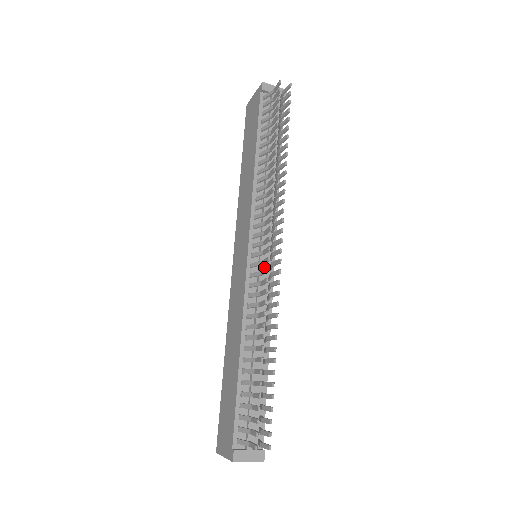
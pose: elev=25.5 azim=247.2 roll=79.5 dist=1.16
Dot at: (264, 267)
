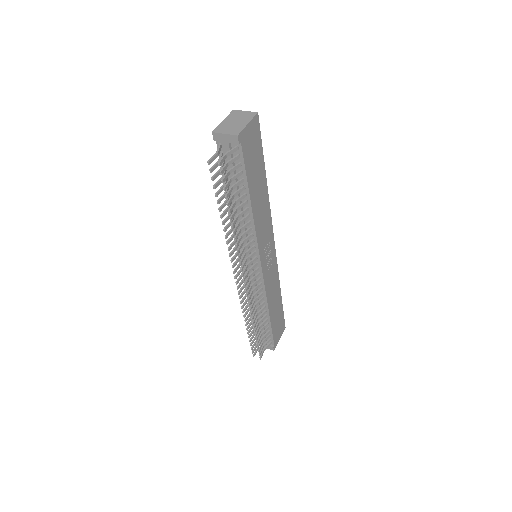
Dot at: occluded
